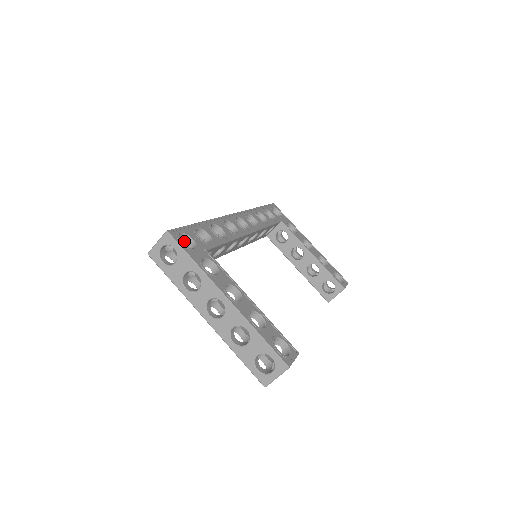
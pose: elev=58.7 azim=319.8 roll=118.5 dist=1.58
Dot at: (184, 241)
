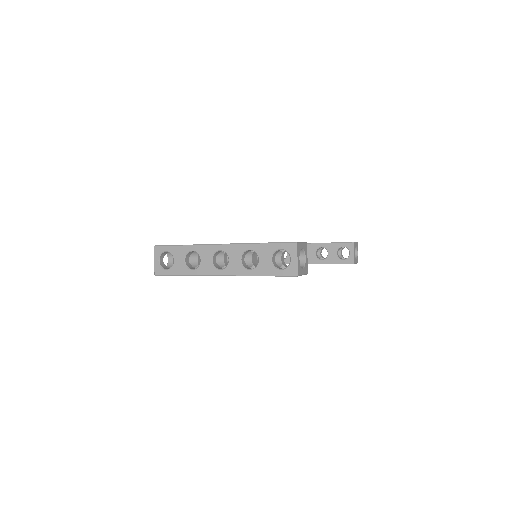
Dot at: occluded
